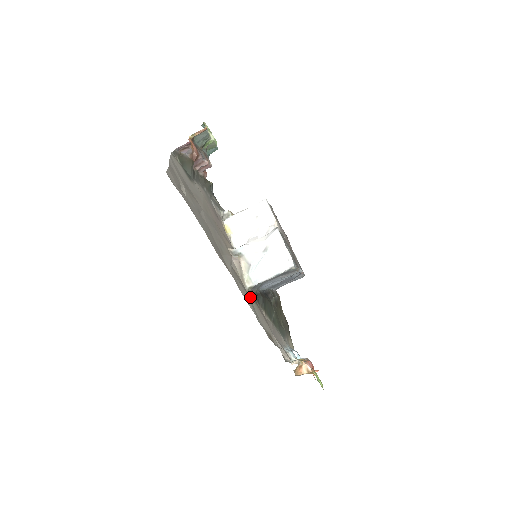
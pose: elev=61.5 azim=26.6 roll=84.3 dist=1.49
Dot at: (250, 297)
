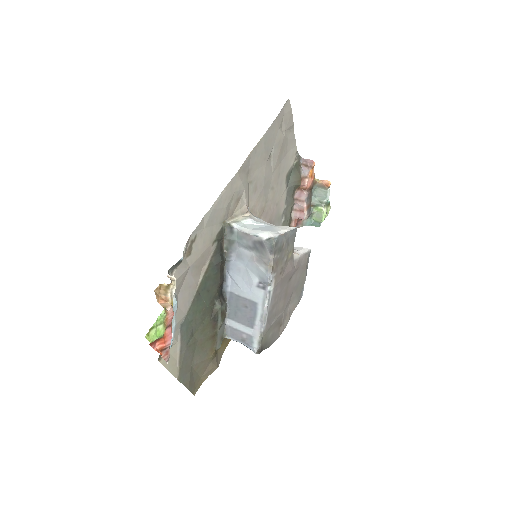
Dot at: (220, 226)
